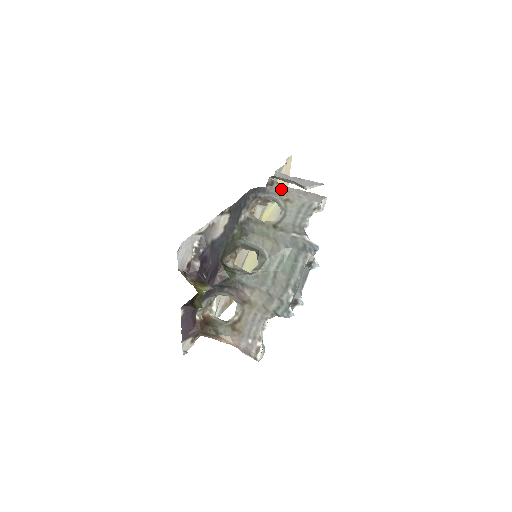
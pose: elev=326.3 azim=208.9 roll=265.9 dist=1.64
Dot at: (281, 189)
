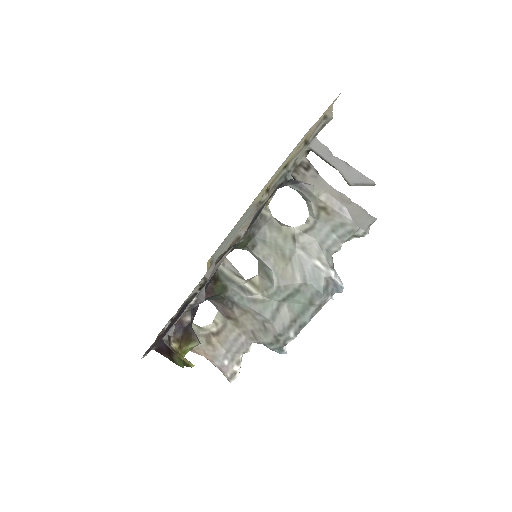
Dot at: (320, 189)
